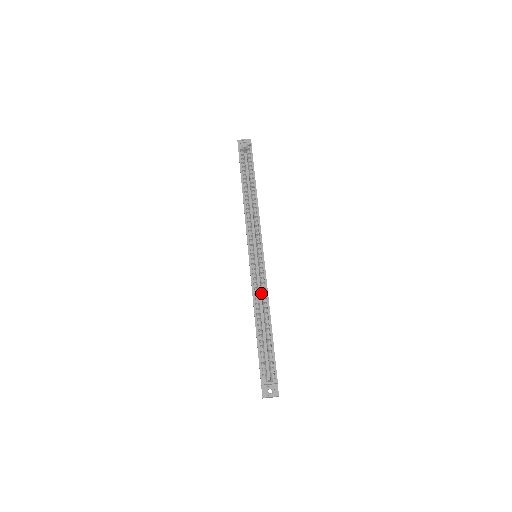
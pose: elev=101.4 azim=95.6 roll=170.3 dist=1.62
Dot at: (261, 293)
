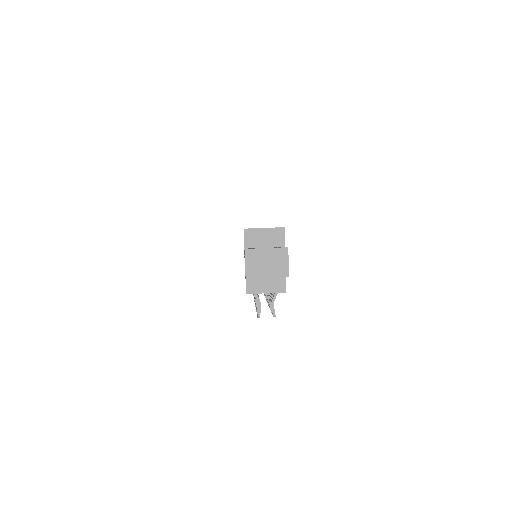
Dot at: occluded
